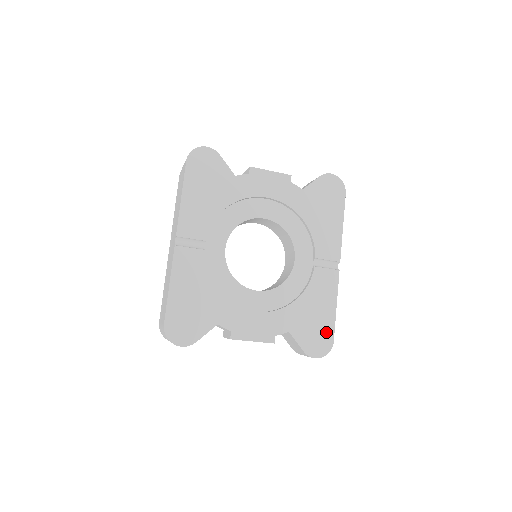
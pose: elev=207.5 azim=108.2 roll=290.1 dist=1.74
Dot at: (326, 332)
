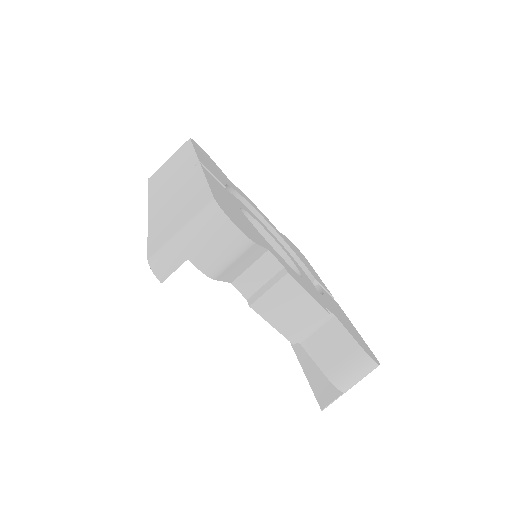
Dot at: (364, 343)
